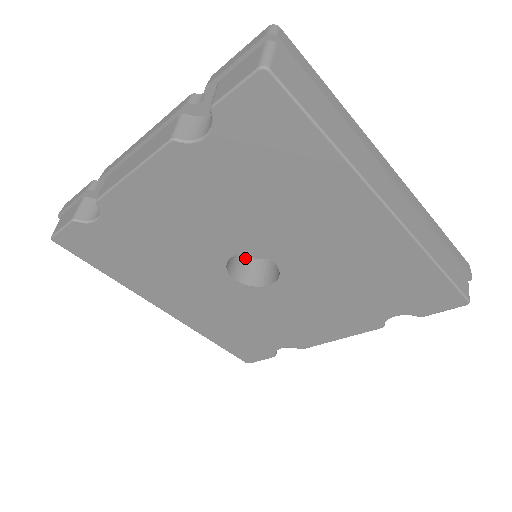
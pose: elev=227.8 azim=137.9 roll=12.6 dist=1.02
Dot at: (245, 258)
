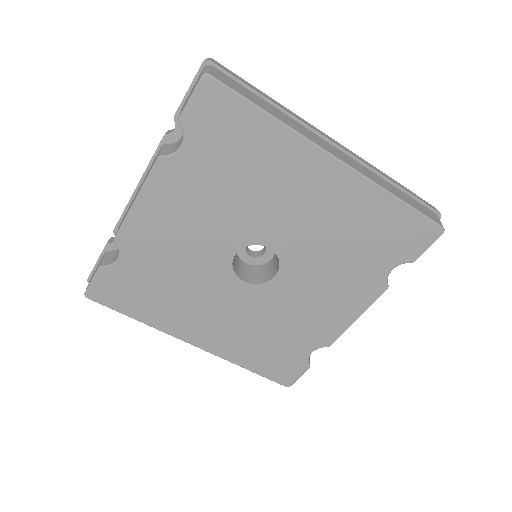
Dot at: (249, 267)
